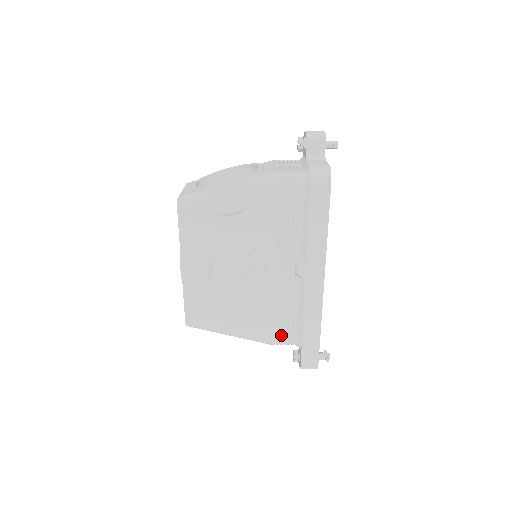
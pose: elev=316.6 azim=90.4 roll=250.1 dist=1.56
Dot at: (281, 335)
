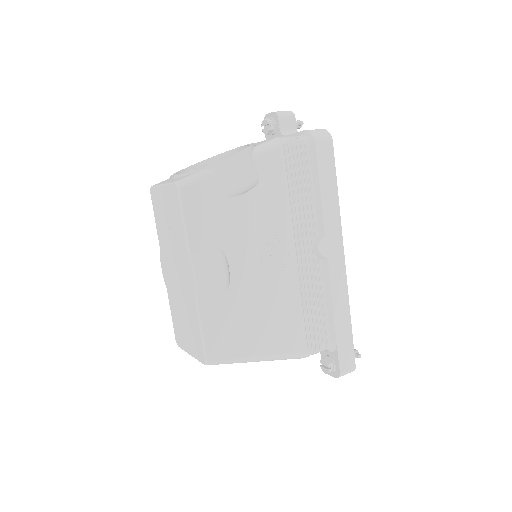
Dot at: (313, 339)
